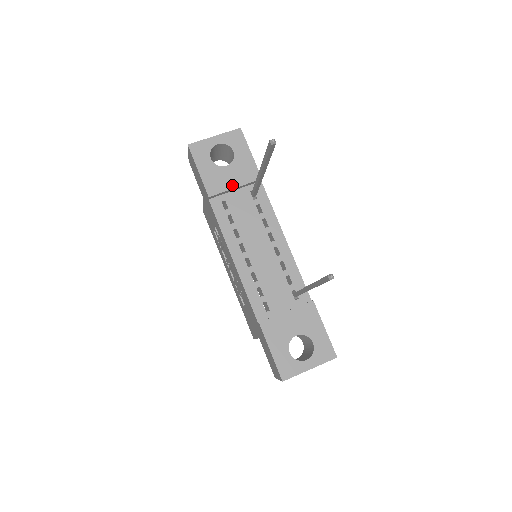
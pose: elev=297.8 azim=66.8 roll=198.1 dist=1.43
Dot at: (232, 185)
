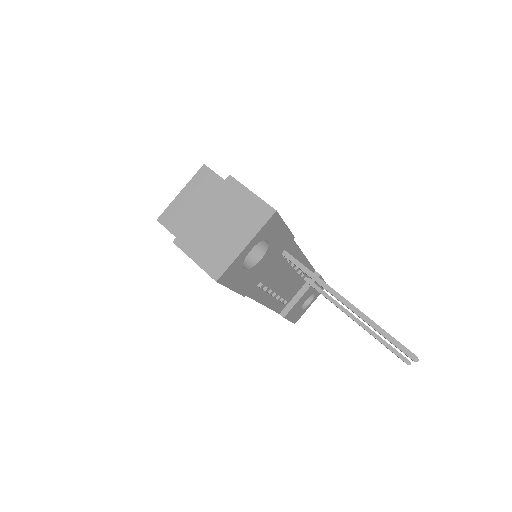
Dot at: (267, 269)
